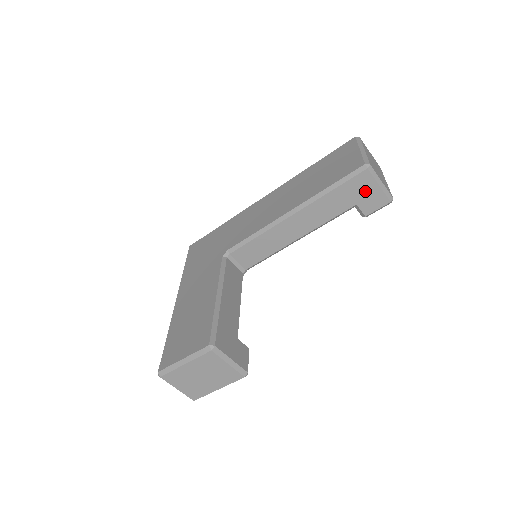
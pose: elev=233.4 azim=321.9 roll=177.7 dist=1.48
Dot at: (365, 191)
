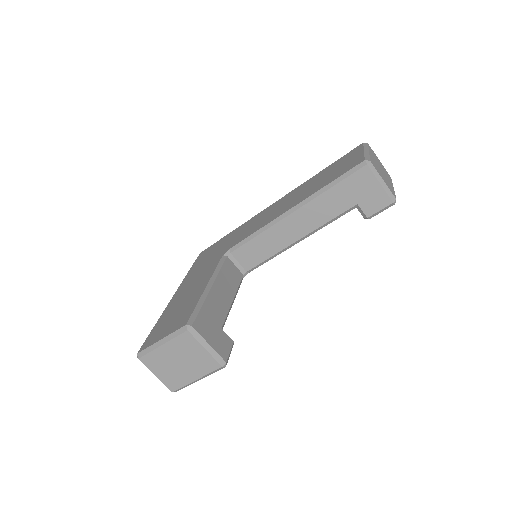
Dot at: (366, 189)
